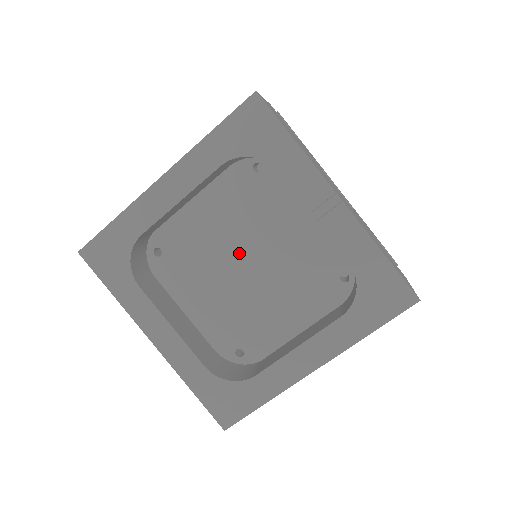
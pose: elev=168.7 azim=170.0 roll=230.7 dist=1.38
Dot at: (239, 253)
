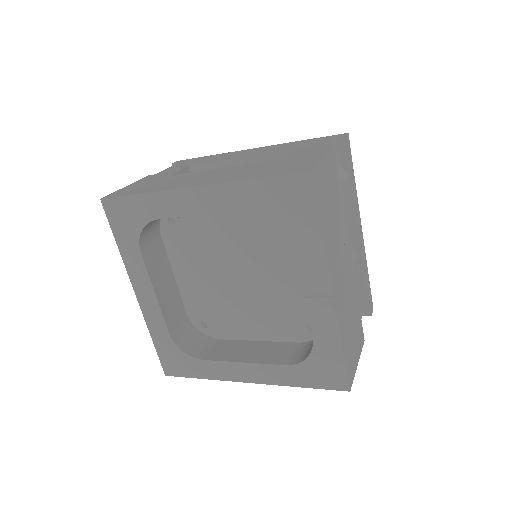
Dot at: (238, 261)
